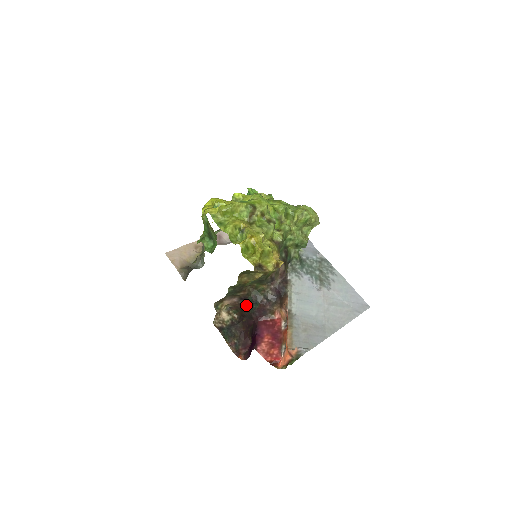
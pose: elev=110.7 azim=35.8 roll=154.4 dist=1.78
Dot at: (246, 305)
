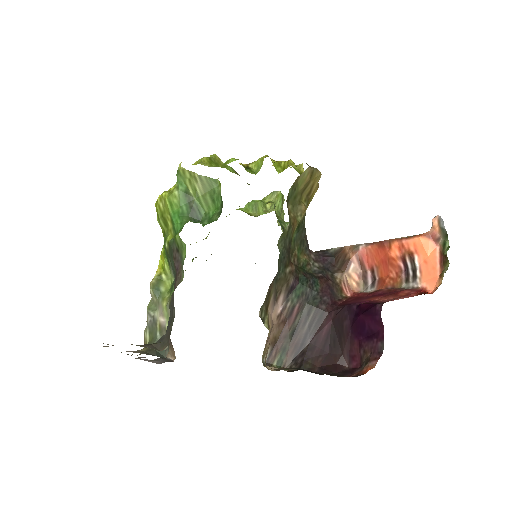
Dot at: (301, 300)
